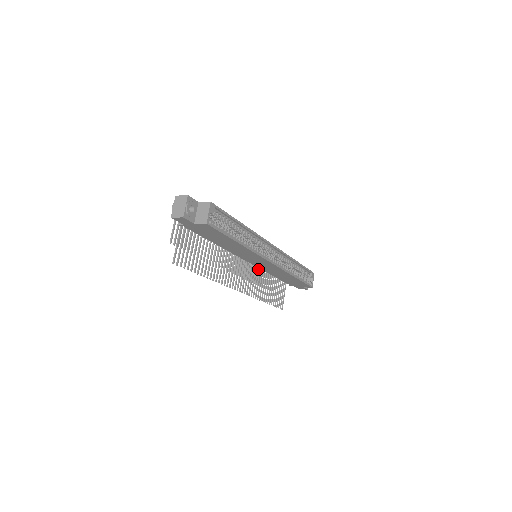
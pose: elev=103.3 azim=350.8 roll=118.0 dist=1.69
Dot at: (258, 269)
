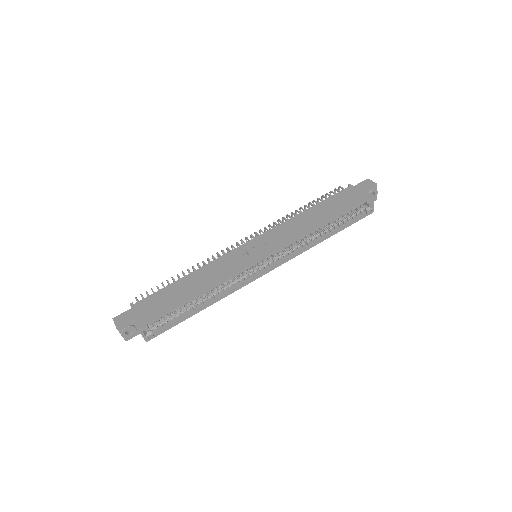
Dot at: occluded
